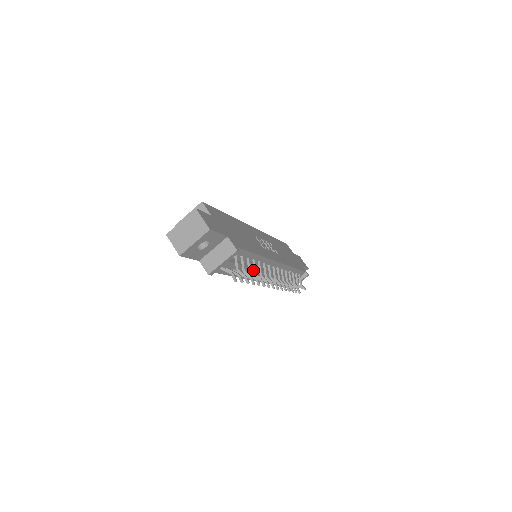
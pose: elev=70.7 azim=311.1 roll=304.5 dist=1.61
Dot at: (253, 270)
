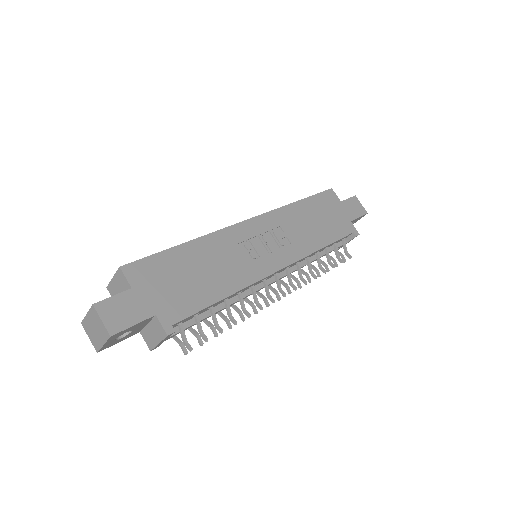
Dot at: (232, 304)
